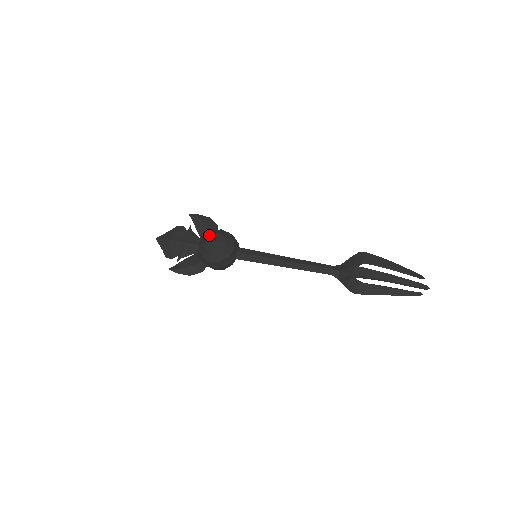
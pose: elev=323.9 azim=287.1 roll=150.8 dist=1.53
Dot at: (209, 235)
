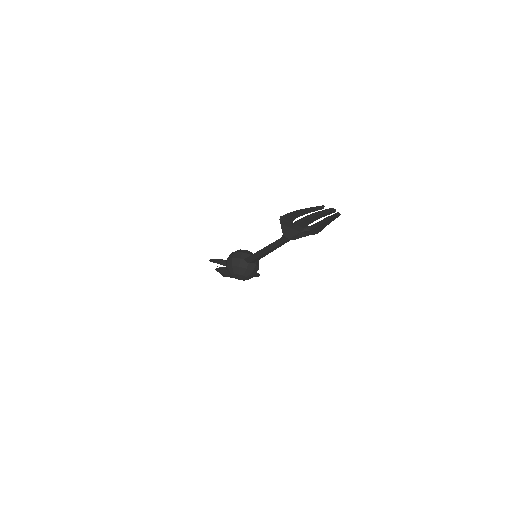
Dot at: occluded
